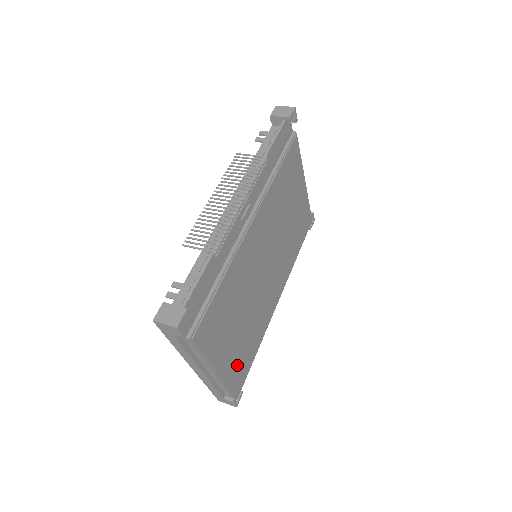
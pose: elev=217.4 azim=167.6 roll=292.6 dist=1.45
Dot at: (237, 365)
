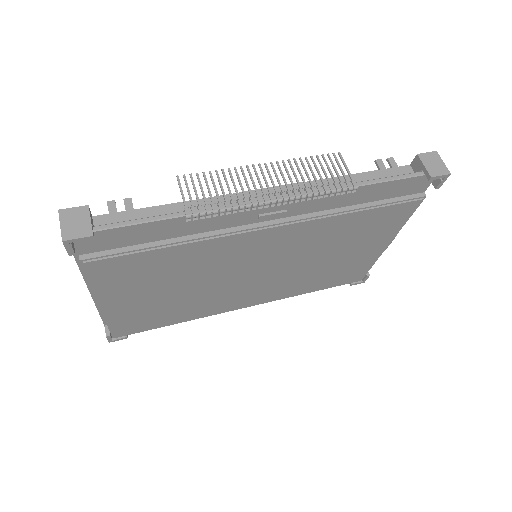
Dot at: (138, 317)
